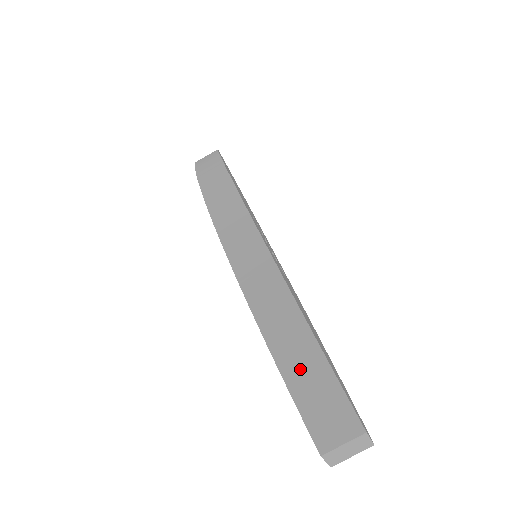
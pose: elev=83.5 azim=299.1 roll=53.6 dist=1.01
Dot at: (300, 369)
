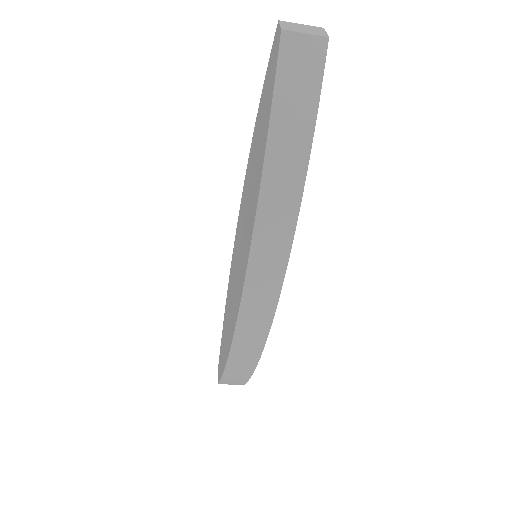
Dot at: (233, 379)
